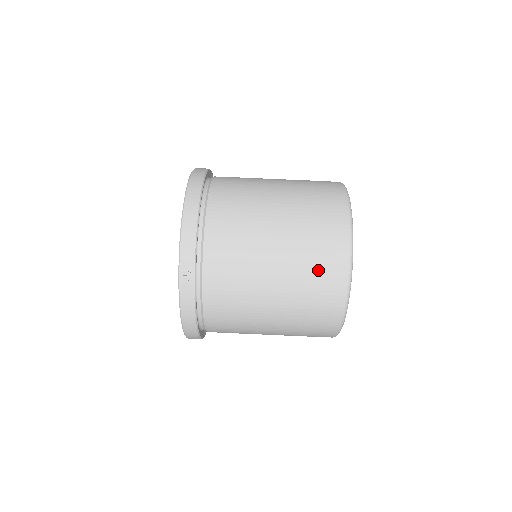
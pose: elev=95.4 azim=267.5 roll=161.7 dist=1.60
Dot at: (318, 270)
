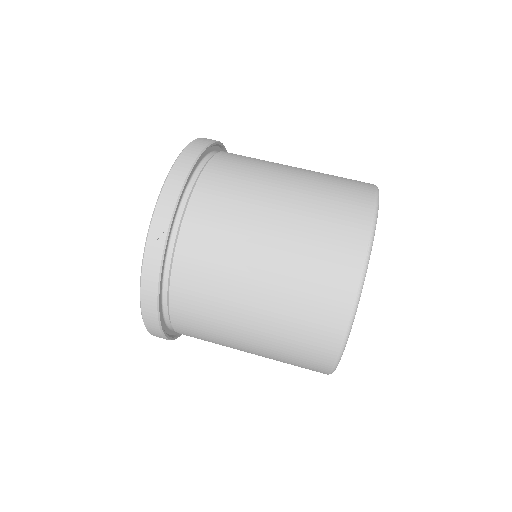
Dot at: (321, 262)
